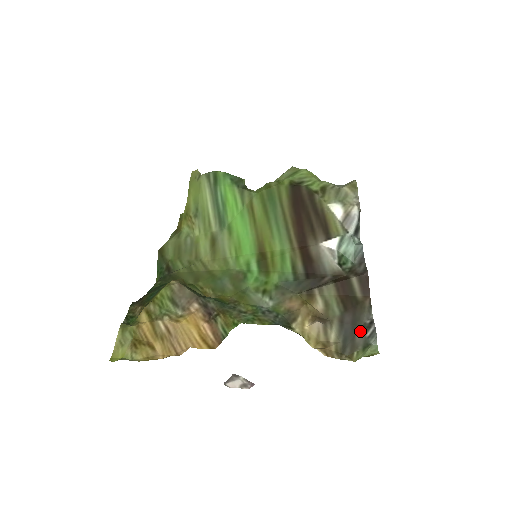
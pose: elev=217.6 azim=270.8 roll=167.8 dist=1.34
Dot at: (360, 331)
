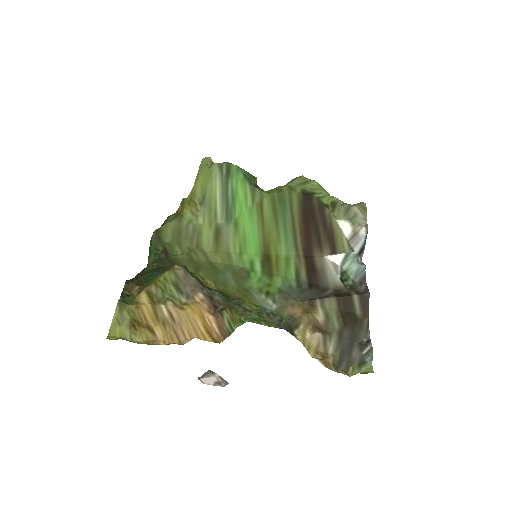
Dot at: (357, 348)
